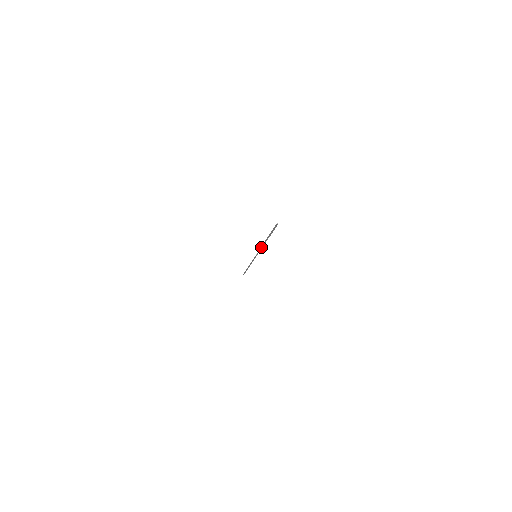
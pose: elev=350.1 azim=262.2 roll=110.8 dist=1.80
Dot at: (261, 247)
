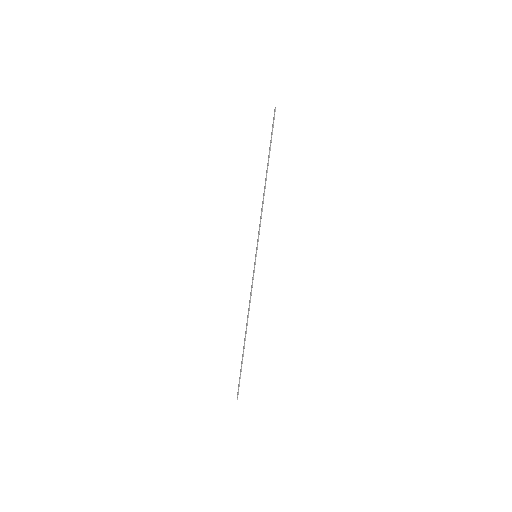
Dot at: (262, 205)
